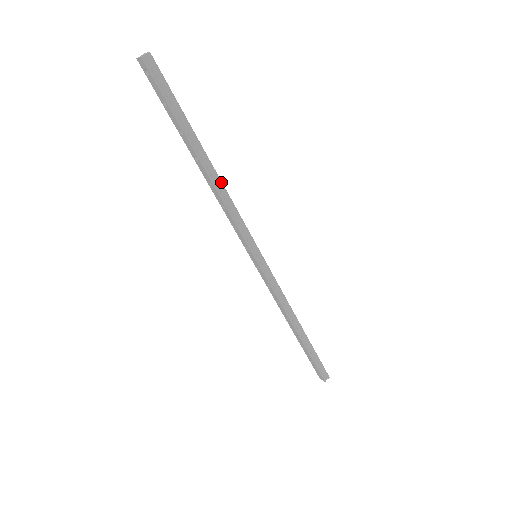
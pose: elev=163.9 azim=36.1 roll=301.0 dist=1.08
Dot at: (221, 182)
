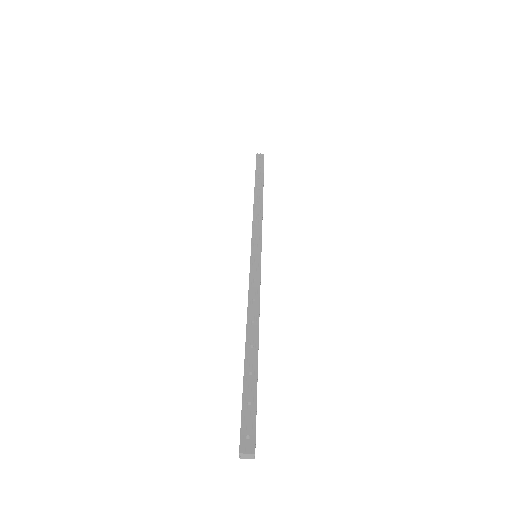
Dot at: occluded
